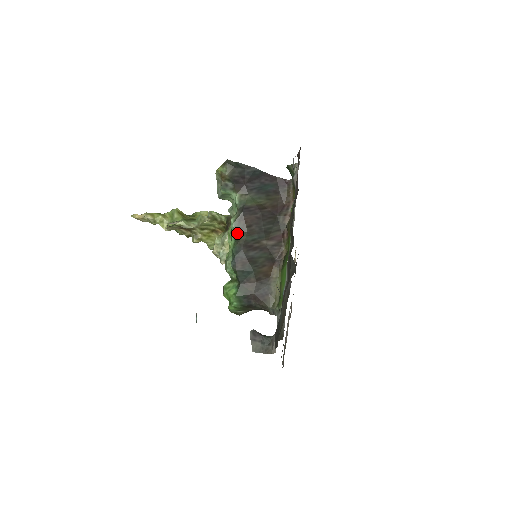
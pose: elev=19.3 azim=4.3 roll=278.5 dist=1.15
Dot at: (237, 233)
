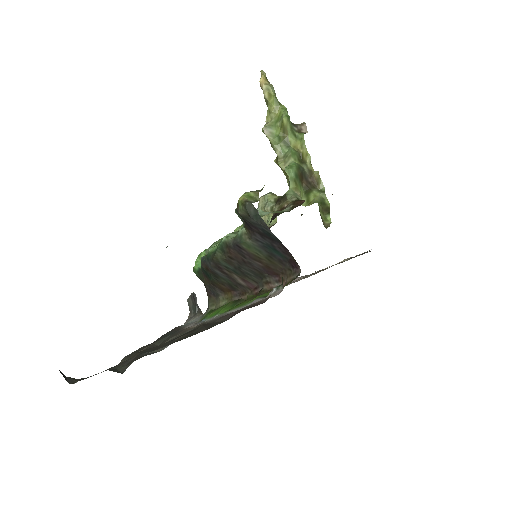
Dot at: (219, 250)
